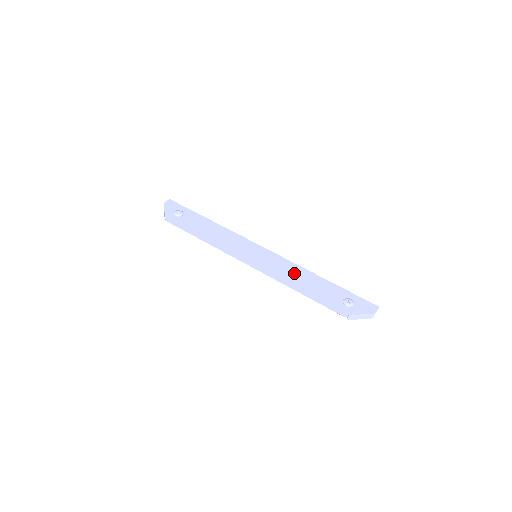
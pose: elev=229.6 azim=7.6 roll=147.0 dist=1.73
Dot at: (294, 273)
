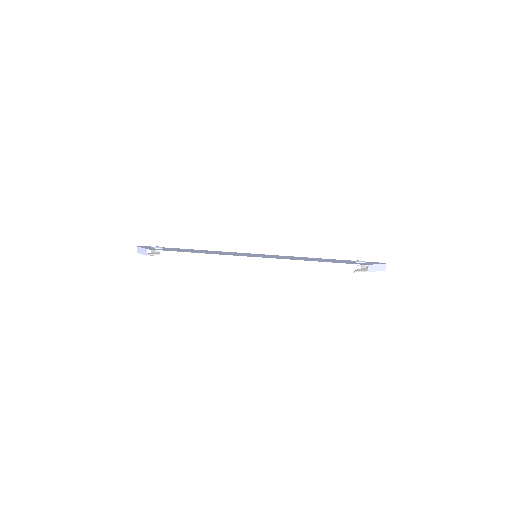
Dot at: (299, 258)
